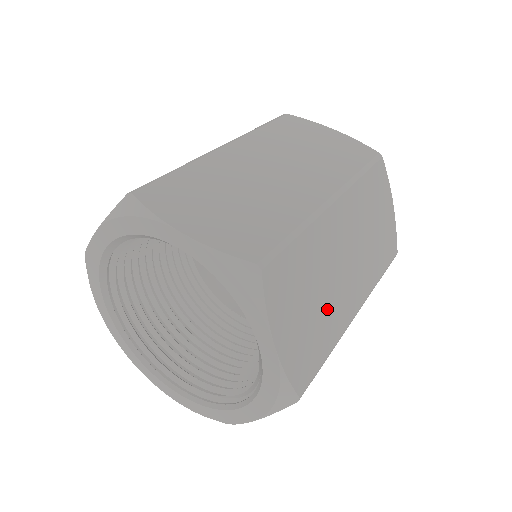
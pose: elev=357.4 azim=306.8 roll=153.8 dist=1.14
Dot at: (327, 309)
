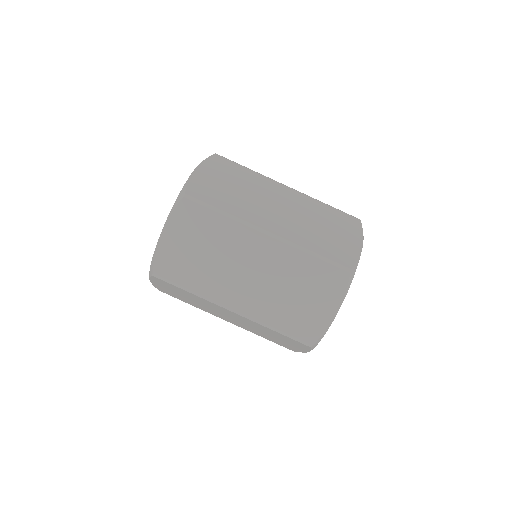
Dot at: (208, 270)
